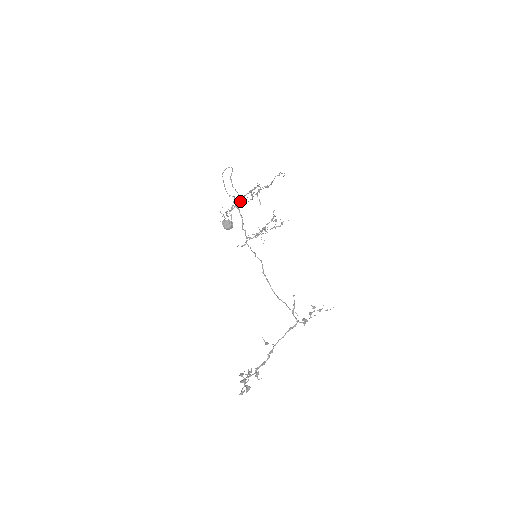
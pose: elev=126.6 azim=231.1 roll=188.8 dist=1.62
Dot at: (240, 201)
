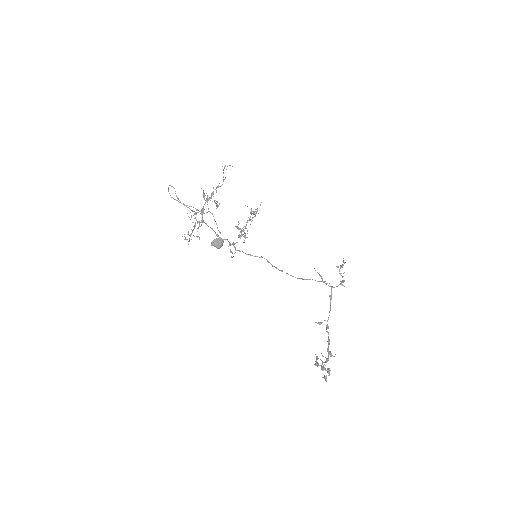
Dot at: occluded
